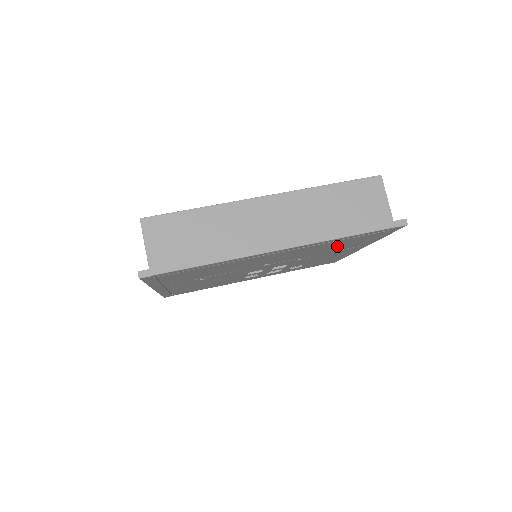
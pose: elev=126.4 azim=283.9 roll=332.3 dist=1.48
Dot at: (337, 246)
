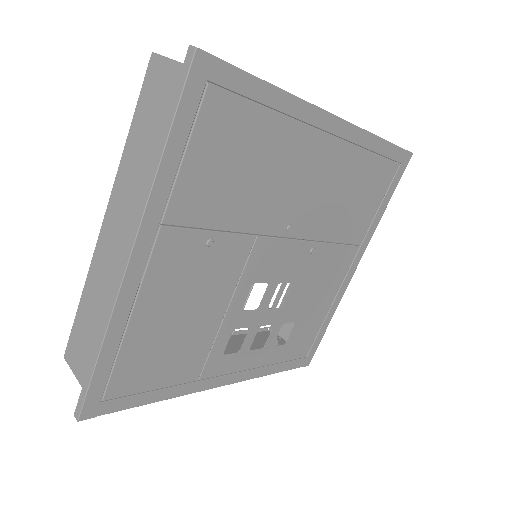
Dot at: (355, 202)
